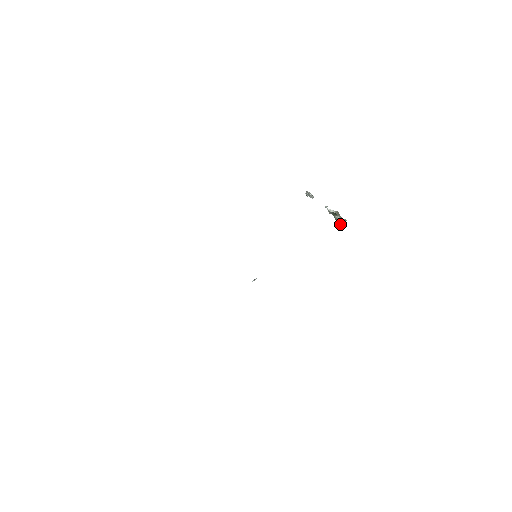
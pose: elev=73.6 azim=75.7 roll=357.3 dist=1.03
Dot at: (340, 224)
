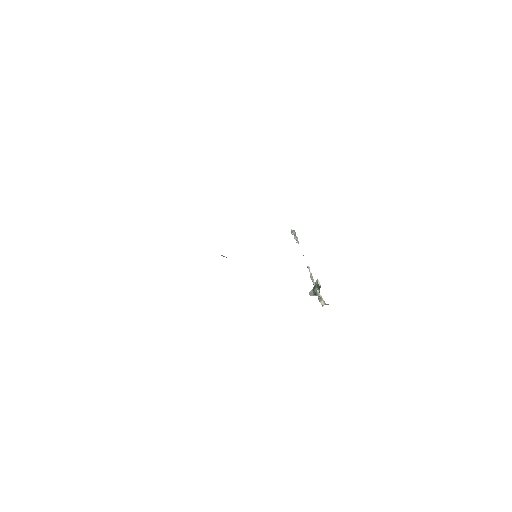
Dot at: (312, 295)
